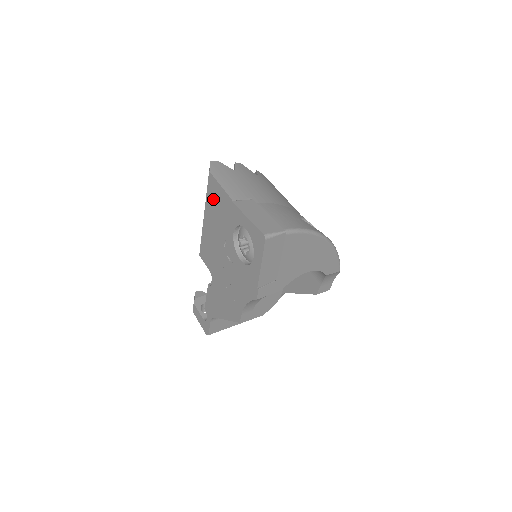
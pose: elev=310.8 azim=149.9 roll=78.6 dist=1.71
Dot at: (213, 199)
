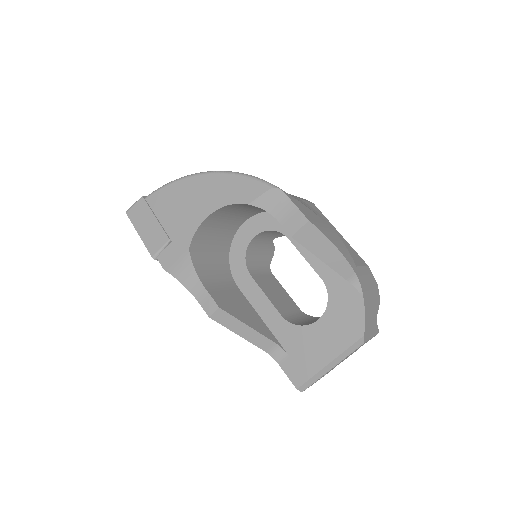
Dot at: occluded
